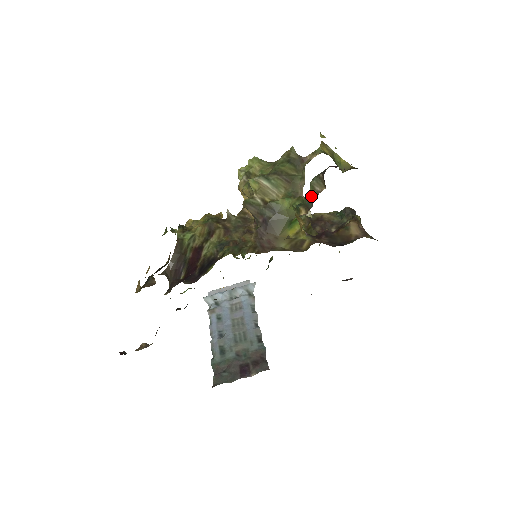
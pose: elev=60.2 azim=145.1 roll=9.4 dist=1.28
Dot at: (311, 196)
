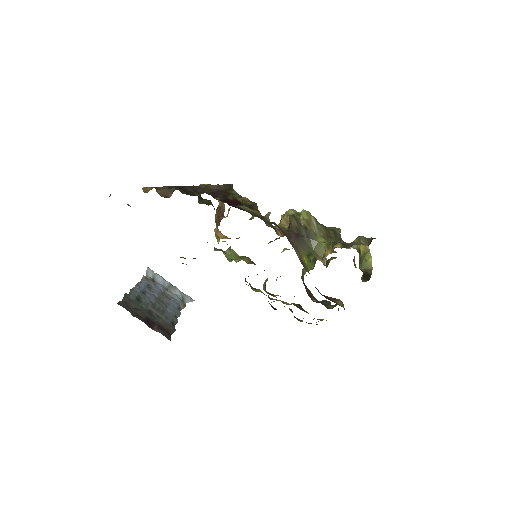
Dot at: (354, 242)
